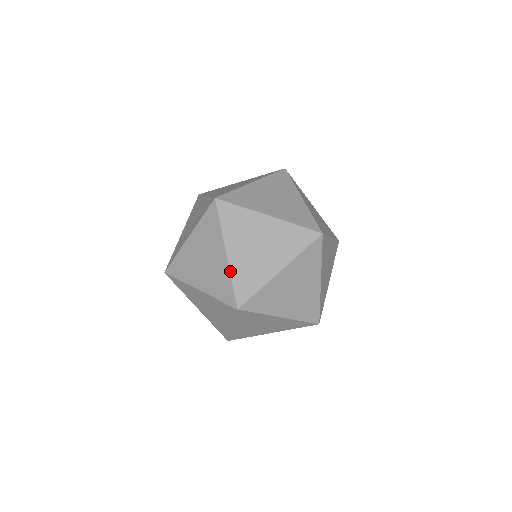
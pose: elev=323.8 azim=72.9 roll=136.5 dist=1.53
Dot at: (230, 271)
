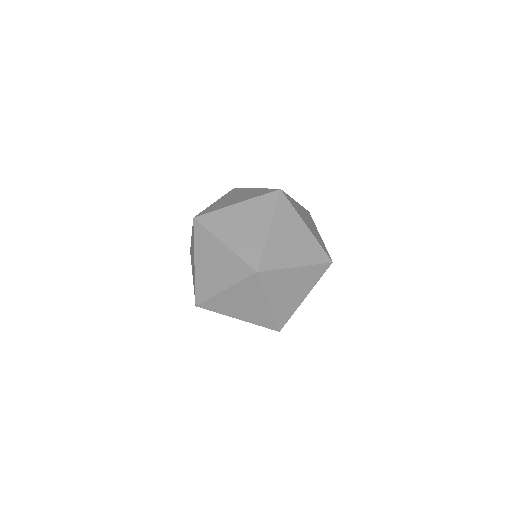
Dot at: (195, 277)
